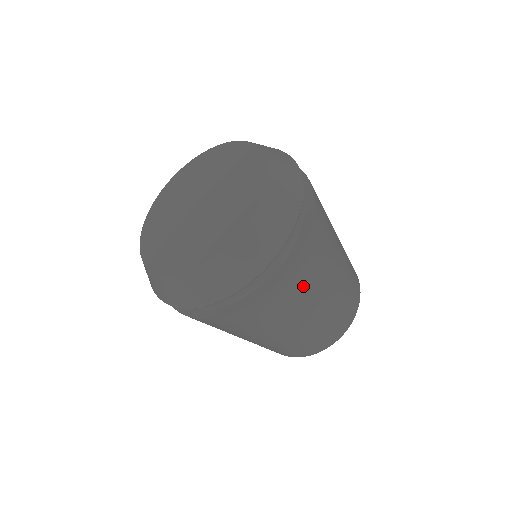
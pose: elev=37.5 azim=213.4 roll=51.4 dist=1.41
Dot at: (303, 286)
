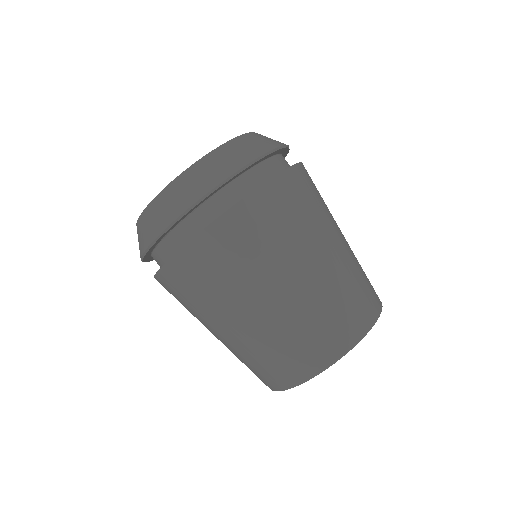
Dot at: (240, 253)
